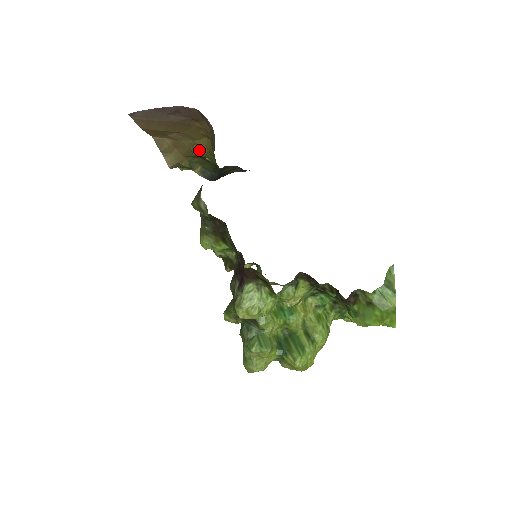
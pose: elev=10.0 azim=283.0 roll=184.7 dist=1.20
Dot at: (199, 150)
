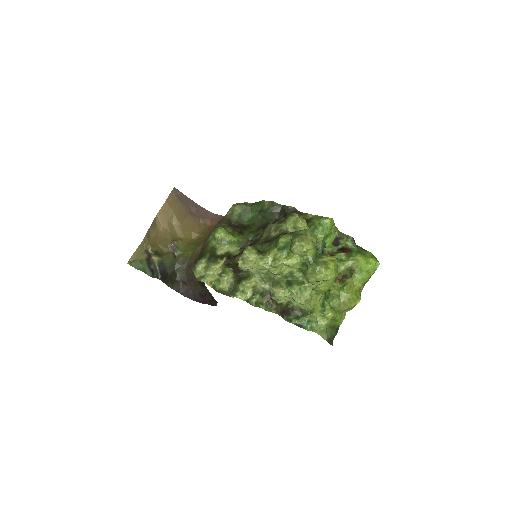
Dot at: (180, 243)
